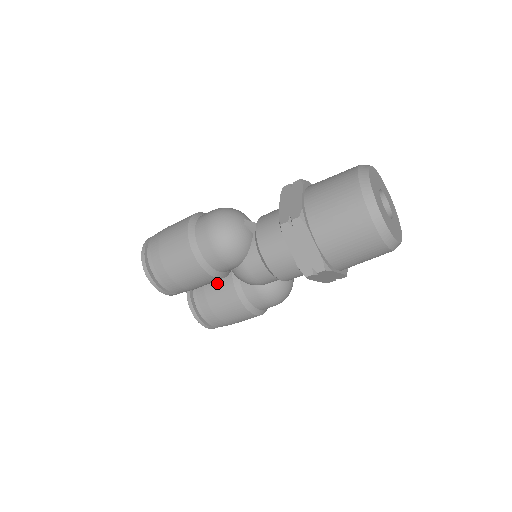
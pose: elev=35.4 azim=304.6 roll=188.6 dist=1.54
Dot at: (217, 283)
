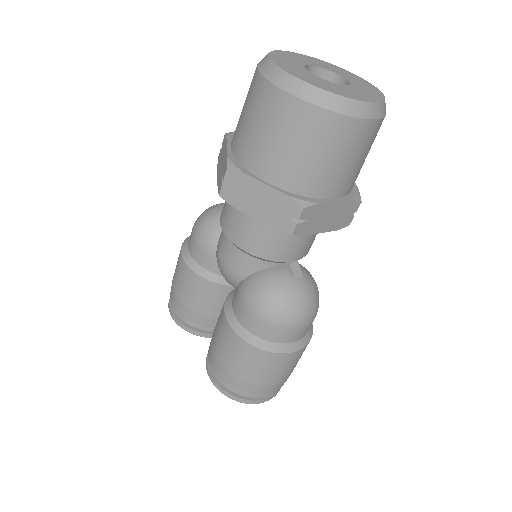
Dot at: occluded
